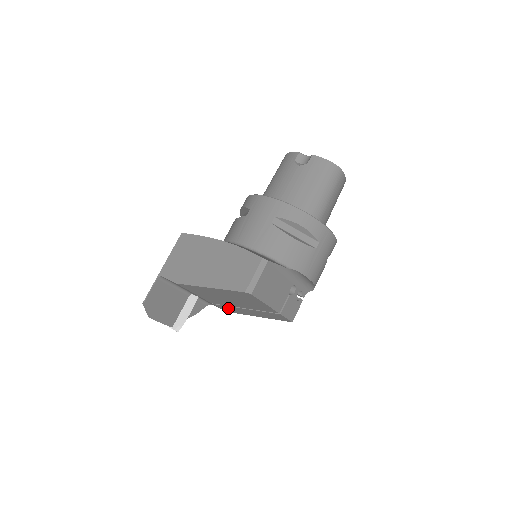
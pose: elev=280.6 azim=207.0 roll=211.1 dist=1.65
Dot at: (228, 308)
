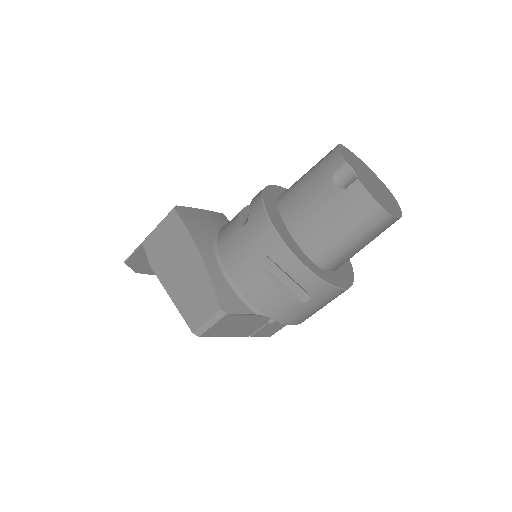
Dot at: occluded
